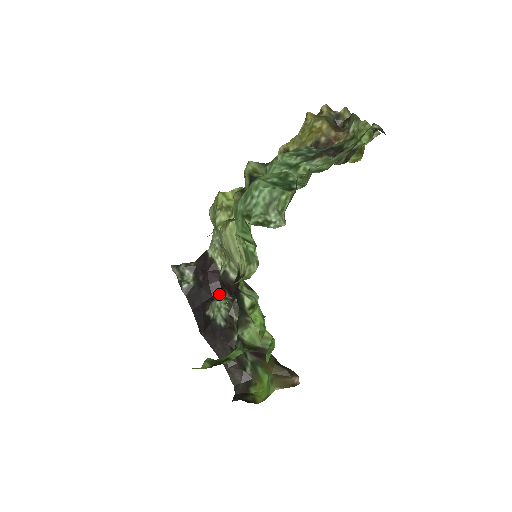
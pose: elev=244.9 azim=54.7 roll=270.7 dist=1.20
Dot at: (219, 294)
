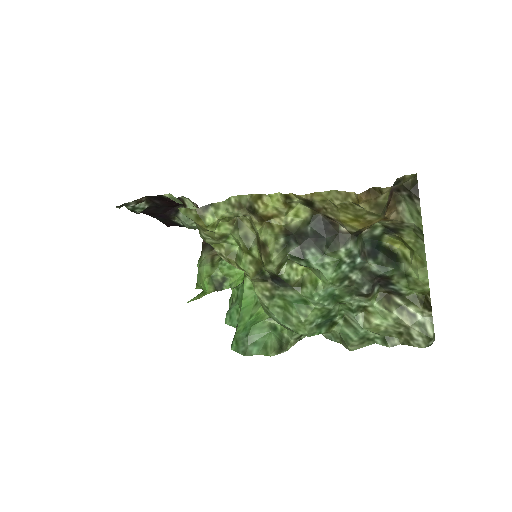
Dot at: occluded
